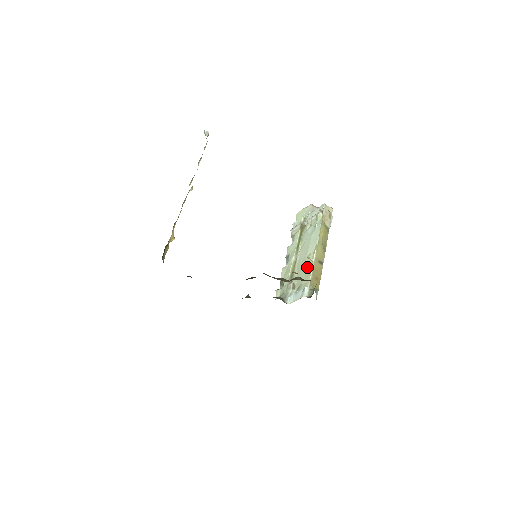
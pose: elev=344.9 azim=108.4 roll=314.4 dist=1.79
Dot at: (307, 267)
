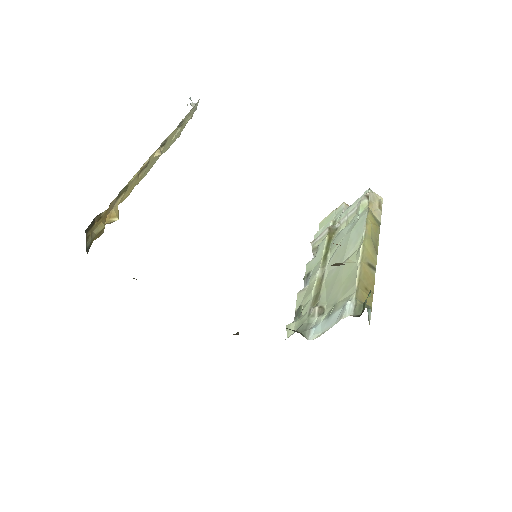
Dot at: (346, 274)
